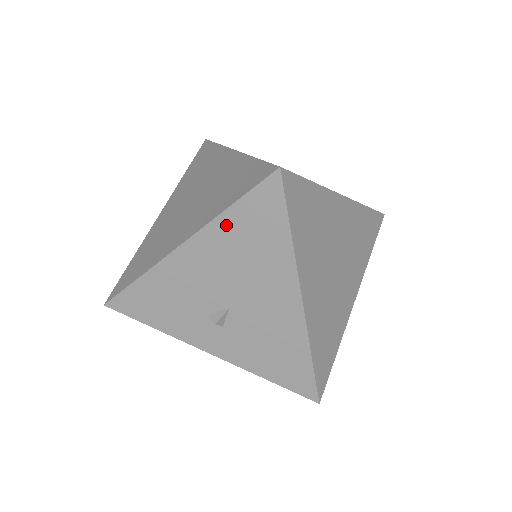
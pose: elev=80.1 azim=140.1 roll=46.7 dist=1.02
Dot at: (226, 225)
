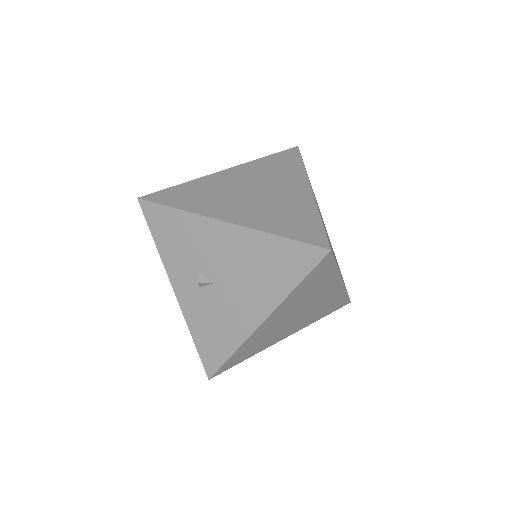
Dot at: (266, 242)
